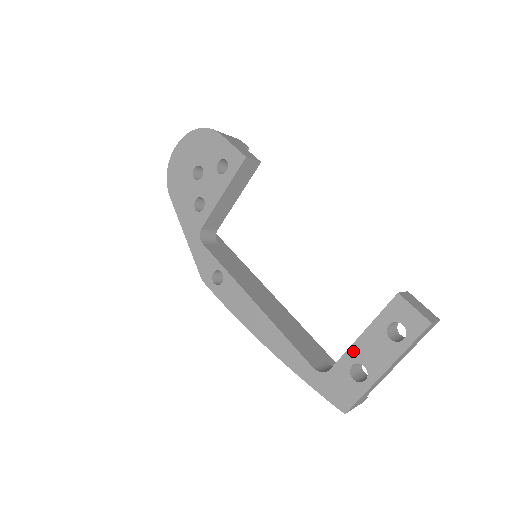
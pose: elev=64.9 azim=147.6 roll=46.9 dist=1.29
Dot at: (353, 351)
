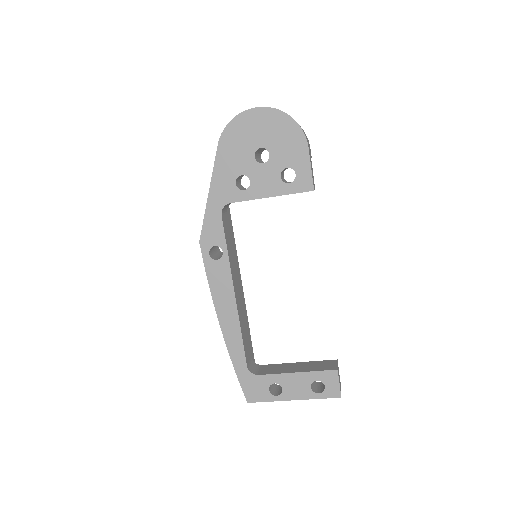
Dot at: (282, 377)
